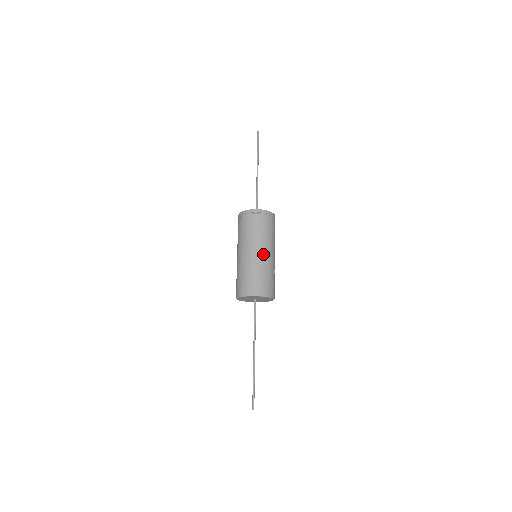
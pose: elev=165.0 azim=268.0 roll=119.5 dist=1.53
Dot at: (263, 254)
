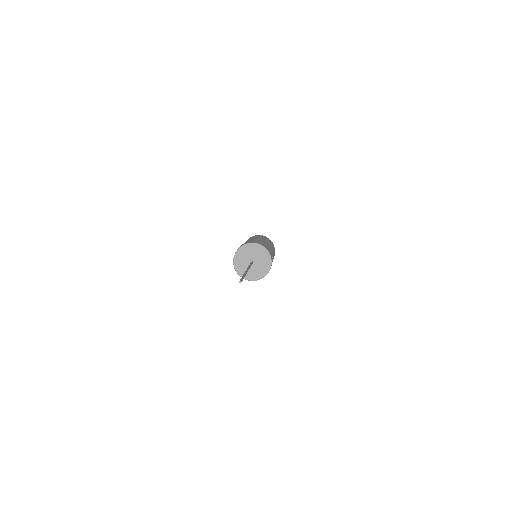
Dot at: (263, 240)
